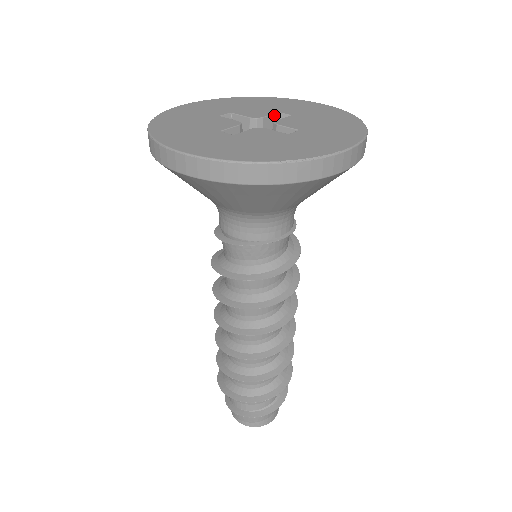
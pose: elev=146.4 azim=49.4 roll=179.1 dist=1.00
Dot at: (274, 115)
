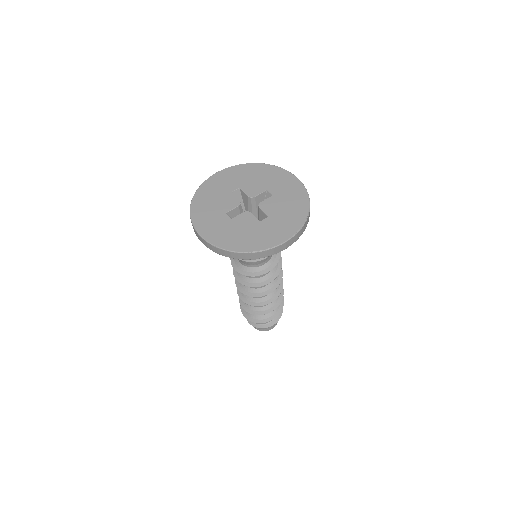
Dot at: (264, 192)
